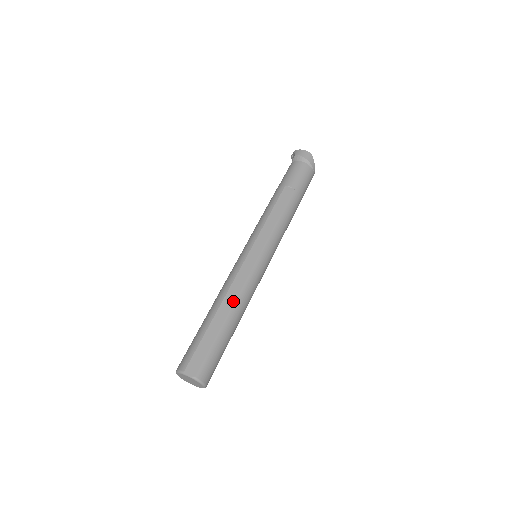
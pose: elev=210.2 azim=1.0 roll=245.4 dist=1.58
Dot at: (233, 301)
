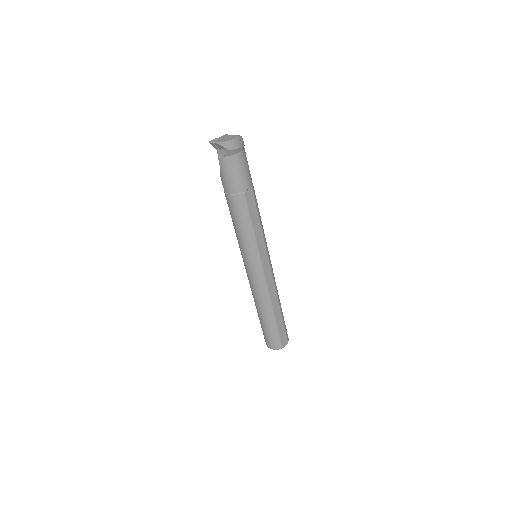
Dot at: (277, 299)
